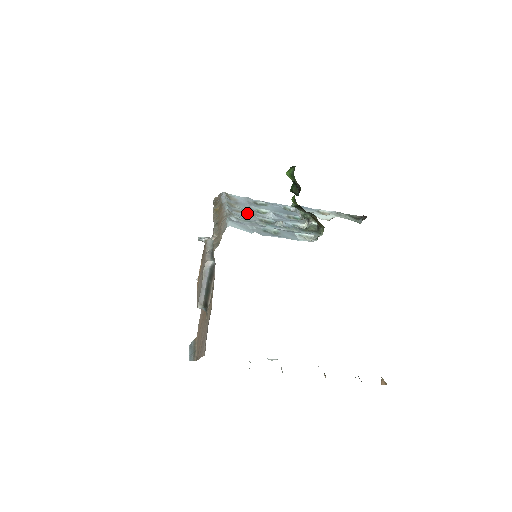
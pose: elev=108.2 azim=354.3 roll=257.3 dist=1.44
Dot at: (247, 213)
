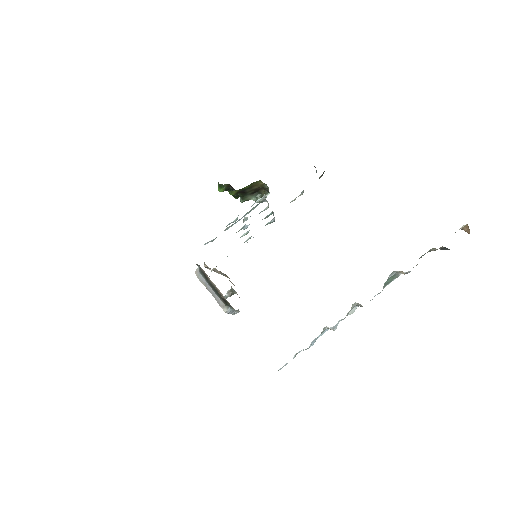
Dot at: occluded
